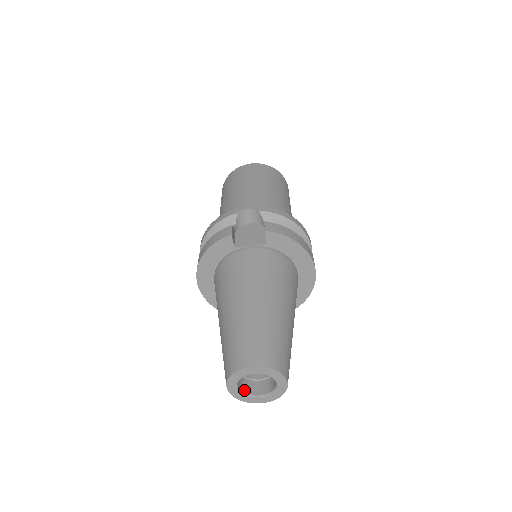
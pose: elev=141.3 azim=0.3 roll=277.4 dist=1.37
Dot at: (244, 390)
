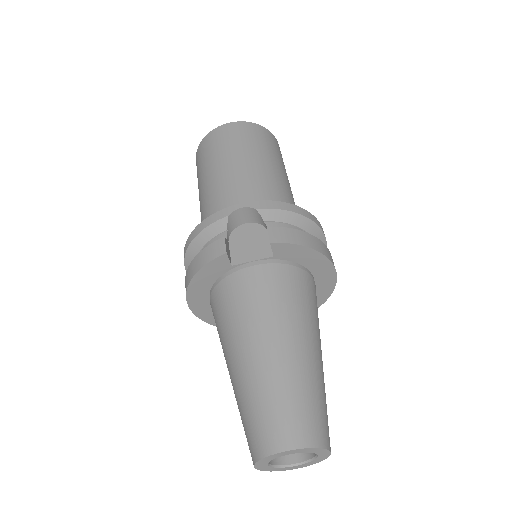
Dot at: (275, 461)
